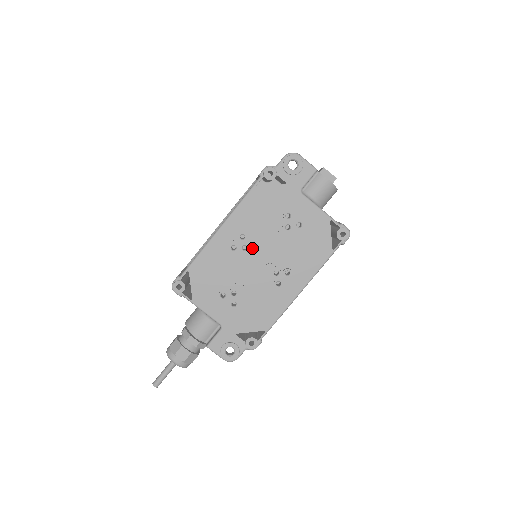
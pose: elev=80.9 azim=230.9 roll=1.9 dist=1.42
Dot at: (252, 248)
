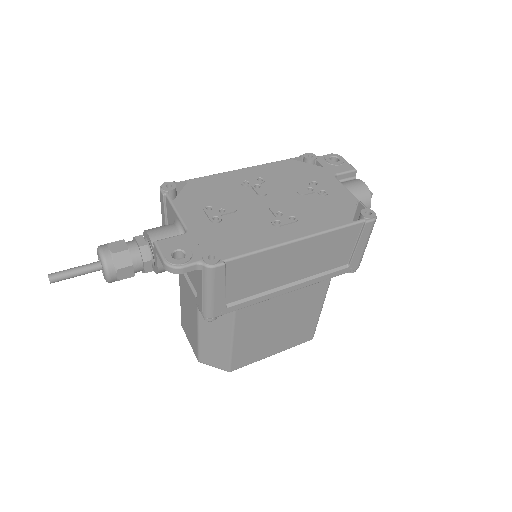
Dot at: (265, 189)
